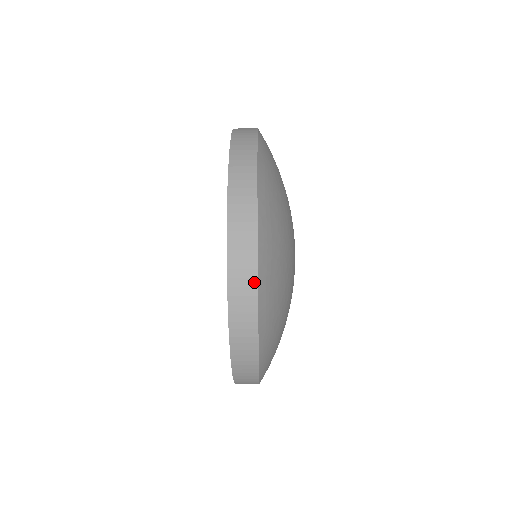
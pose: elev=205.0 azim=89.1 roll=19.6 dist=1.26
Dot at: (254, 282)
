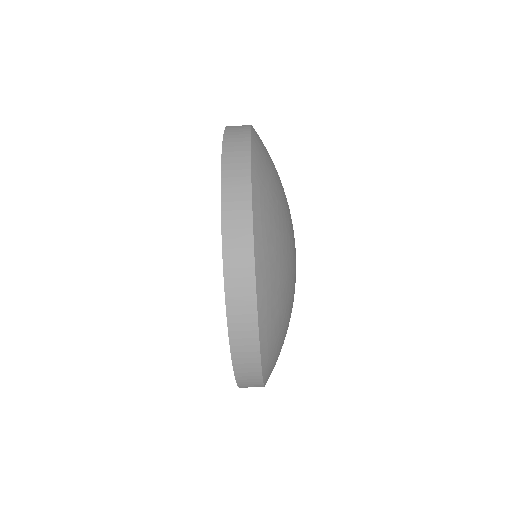
Dot at: (254, 326)
